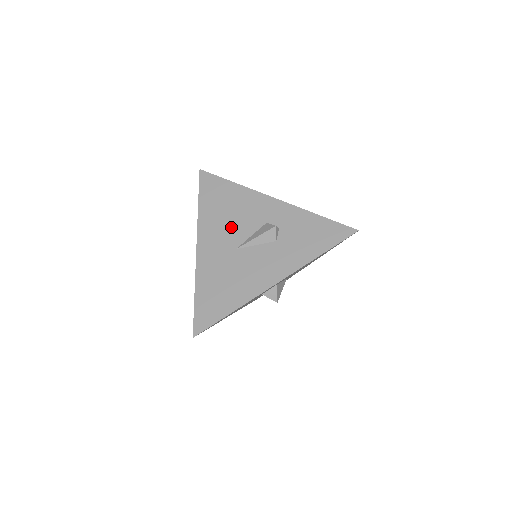
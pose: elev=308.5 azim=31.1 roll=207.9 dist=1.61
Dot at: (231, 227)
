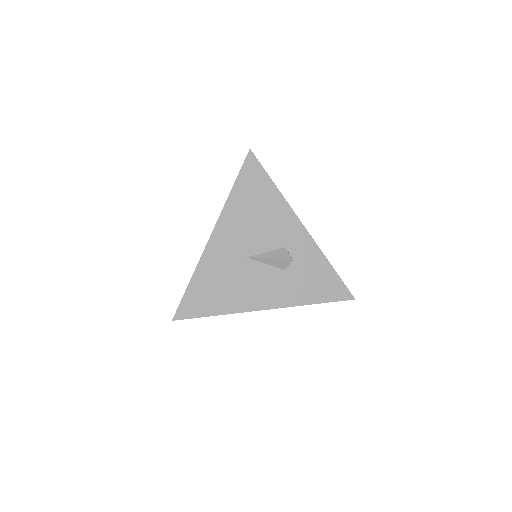
Dot at: (252, 233)
